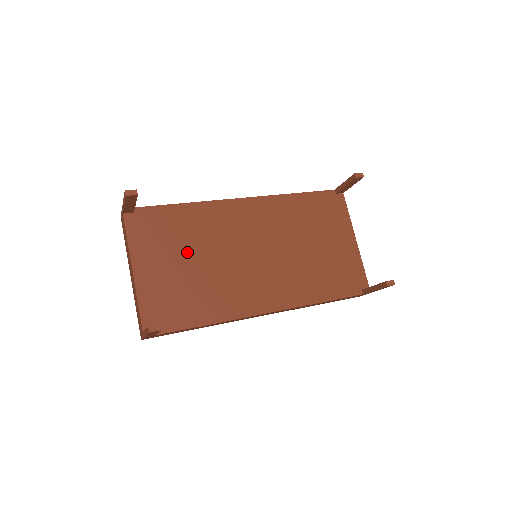
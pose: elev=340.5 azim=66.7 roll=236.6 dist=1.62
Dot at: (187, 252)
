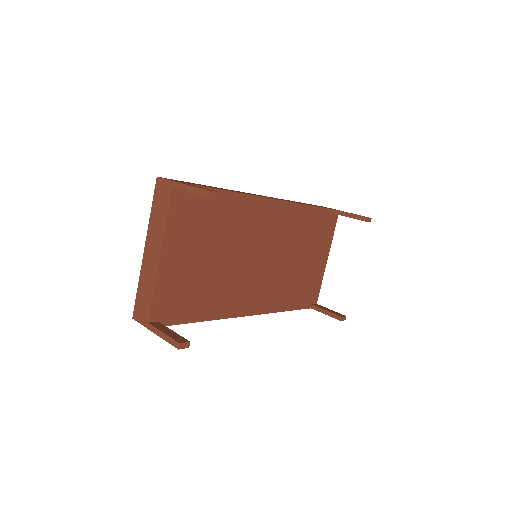
Dot at: (212, 246)
